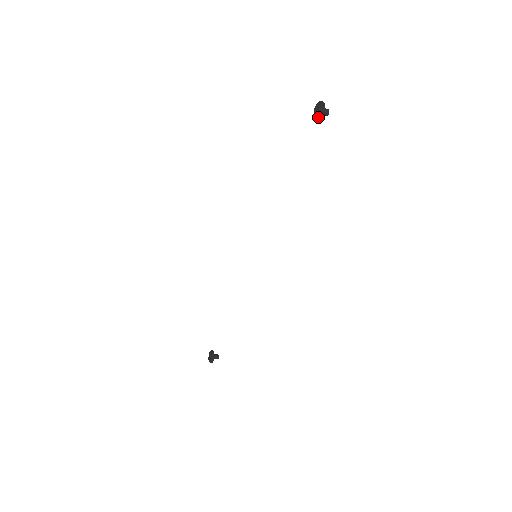
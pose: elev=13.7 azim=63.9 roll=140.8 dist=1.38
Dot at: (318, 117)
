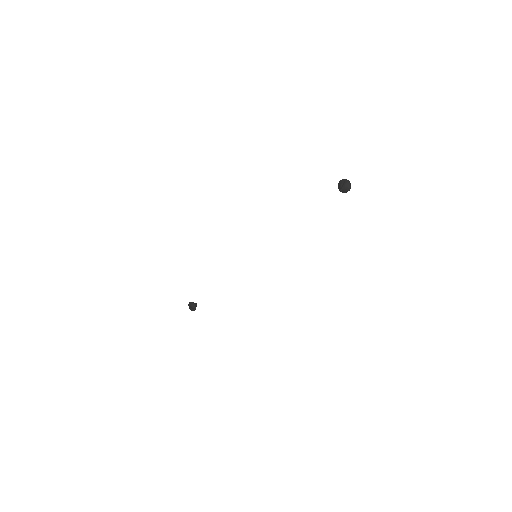
Dot at: (343, 192)
